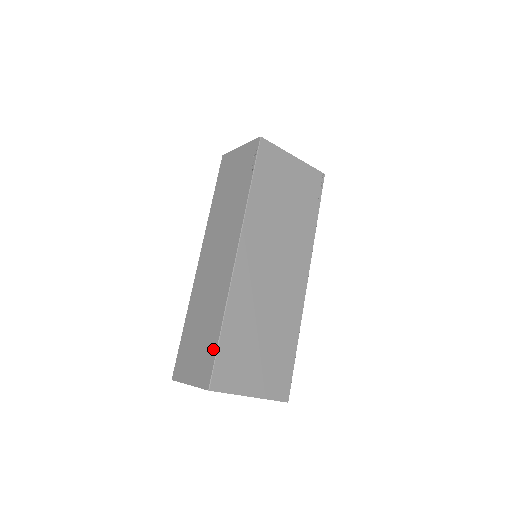
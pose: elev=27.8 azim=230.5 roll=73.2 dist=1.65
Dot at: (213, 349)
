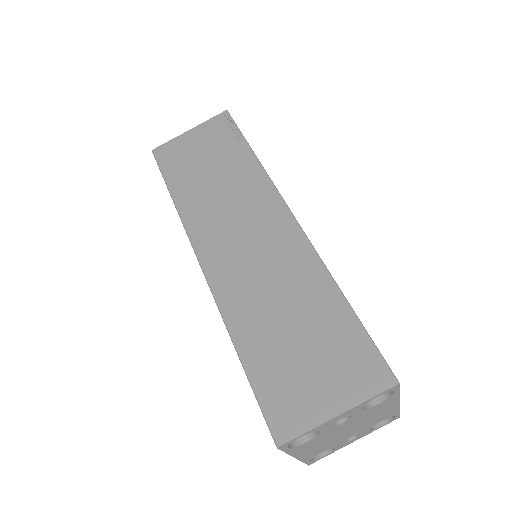
Dot at: (354, 330)
